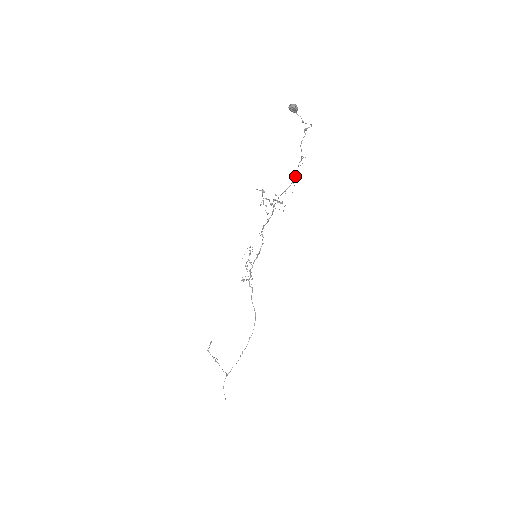
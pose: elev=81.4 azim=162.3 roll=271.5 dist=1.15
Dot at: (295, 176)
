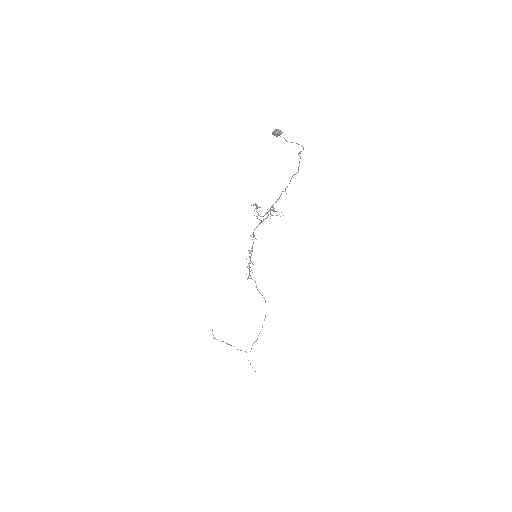
Dot at: occluded
